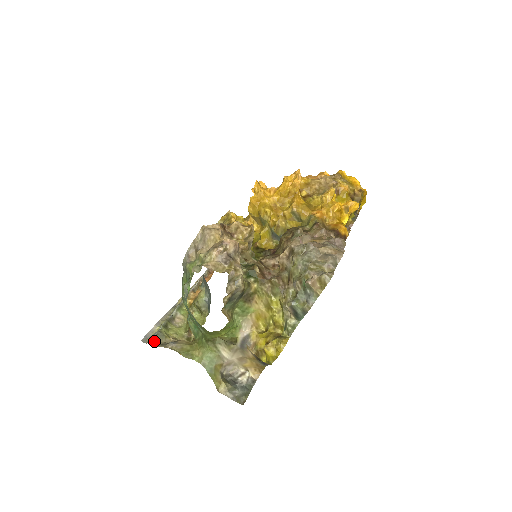
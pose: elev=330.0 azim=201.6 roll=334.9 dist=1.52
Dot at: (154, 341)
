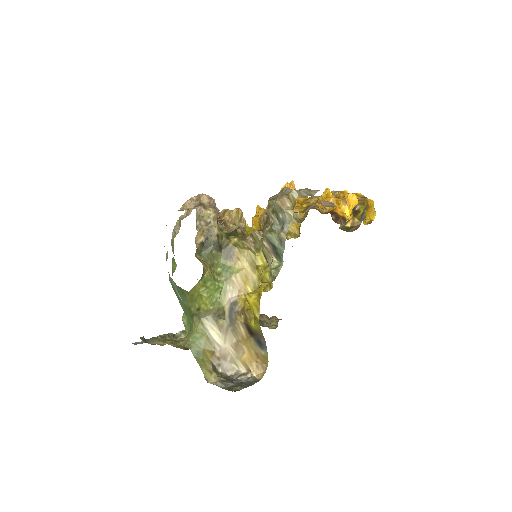
Dot at: (144, 340)
